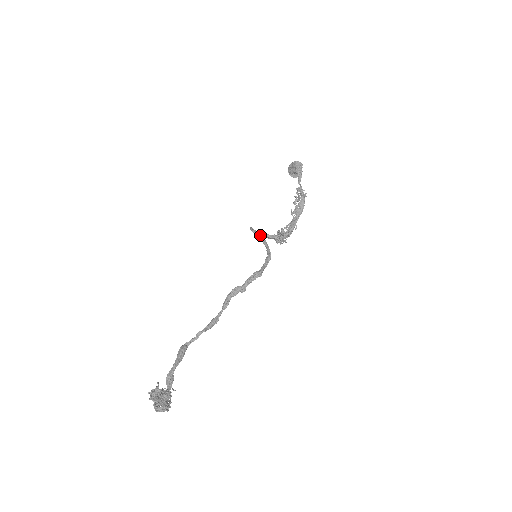
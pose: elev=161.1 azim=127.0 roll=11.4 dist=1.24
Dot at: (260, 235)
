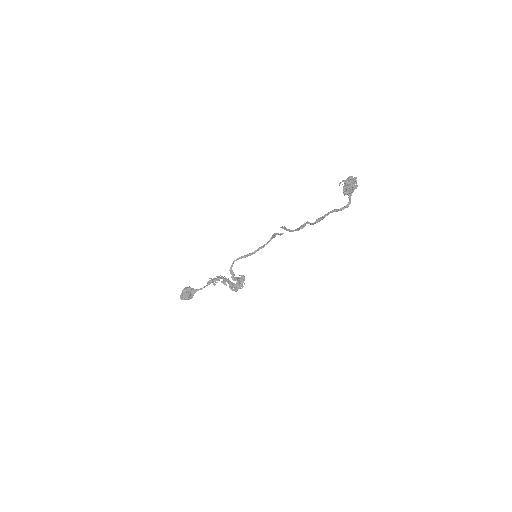
Dot at: (242, 257)
